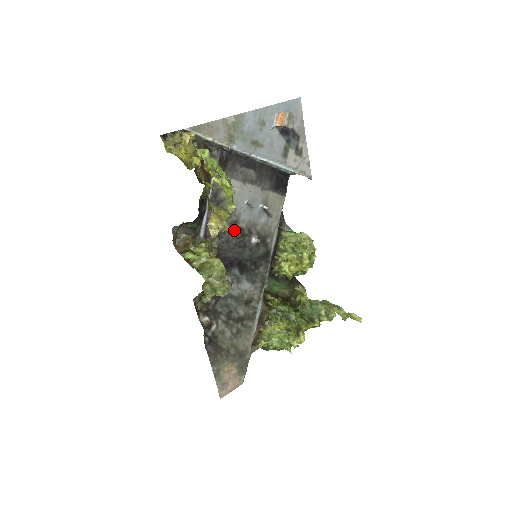
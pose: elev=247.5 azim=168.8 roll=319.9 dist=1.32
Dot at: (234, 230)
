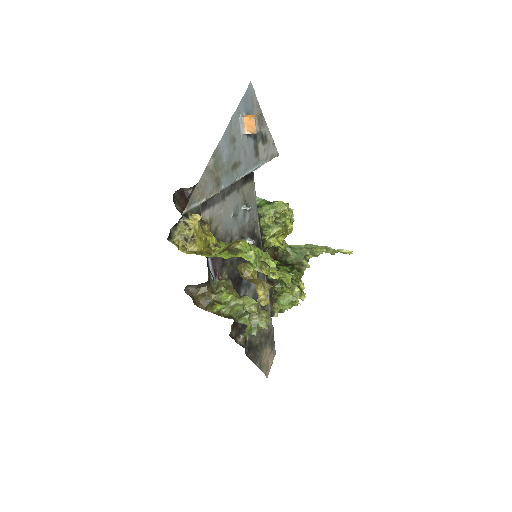
Dot at: occluded
